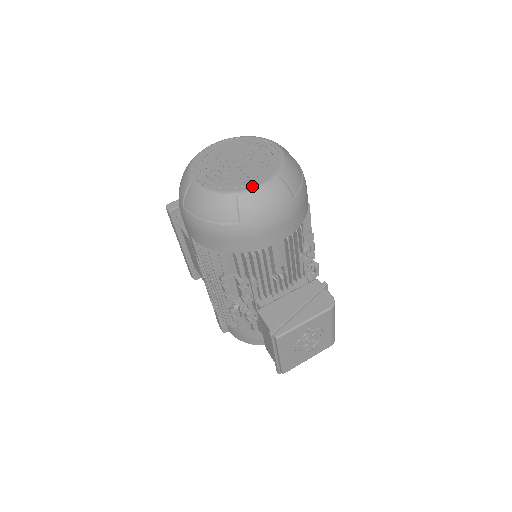
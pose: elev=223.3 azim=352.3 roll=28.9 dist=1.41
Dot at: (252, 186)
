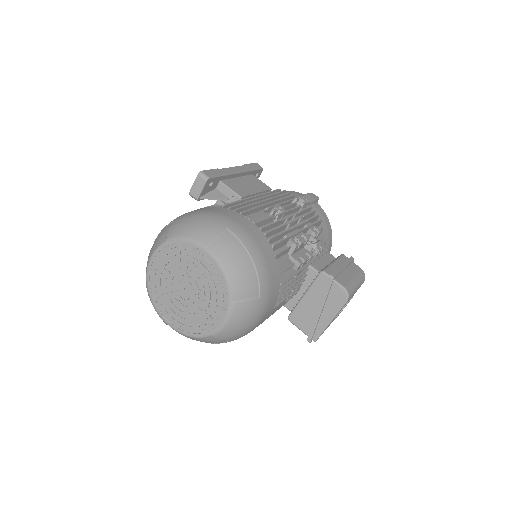
Dot at: (218, 325)
